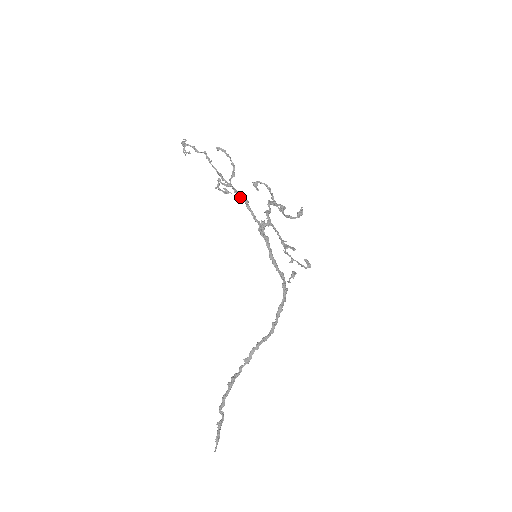
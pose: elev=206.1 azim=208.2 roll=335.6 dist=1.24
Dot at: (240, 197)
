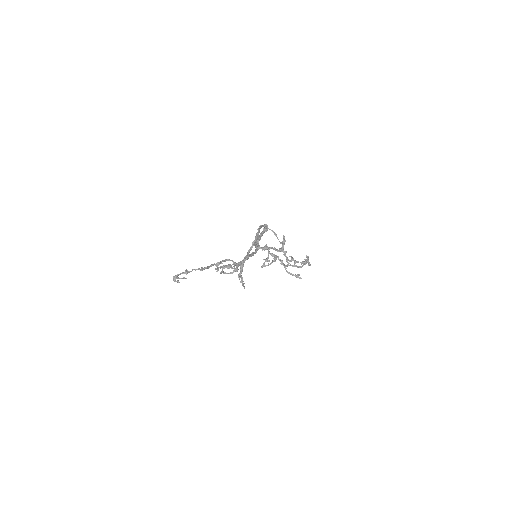
Dot at: occluded
